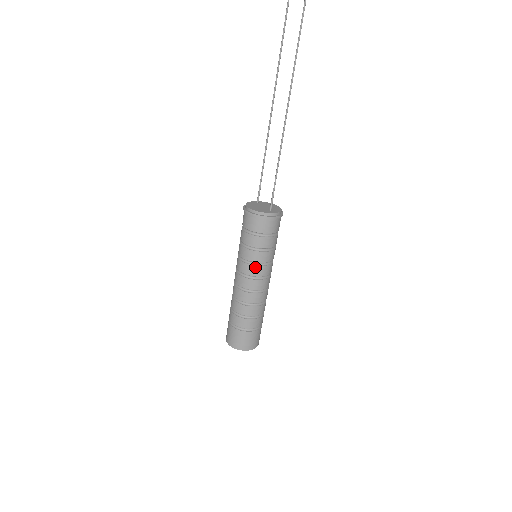
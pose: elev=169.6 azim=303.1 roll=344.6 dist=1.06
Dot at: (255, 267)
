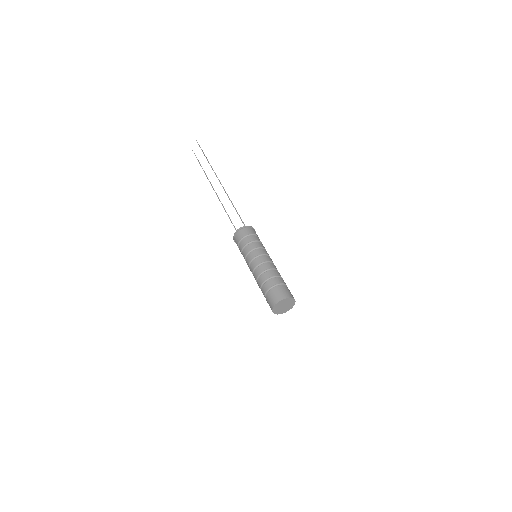
Dot at: (256, 251)
